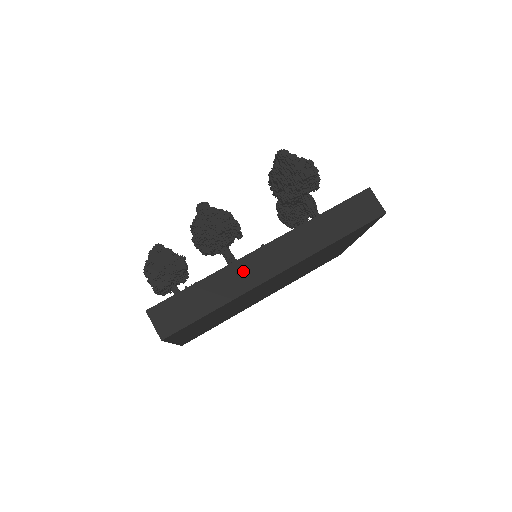
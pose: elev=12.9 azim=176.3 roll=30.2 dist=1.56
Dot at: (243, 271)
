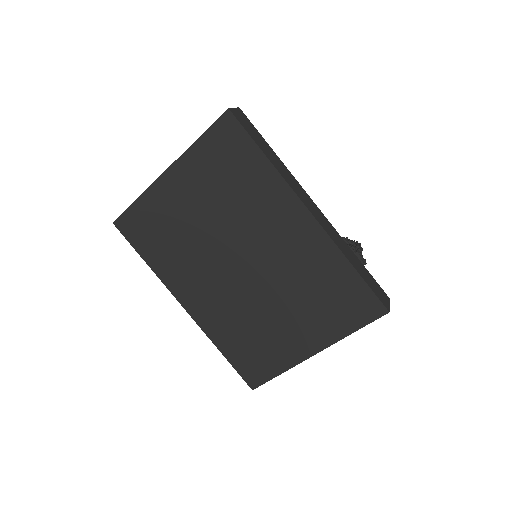
Dot at: (296, 185)
